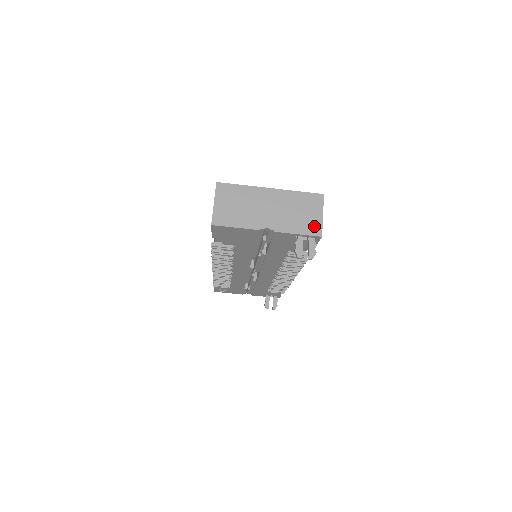
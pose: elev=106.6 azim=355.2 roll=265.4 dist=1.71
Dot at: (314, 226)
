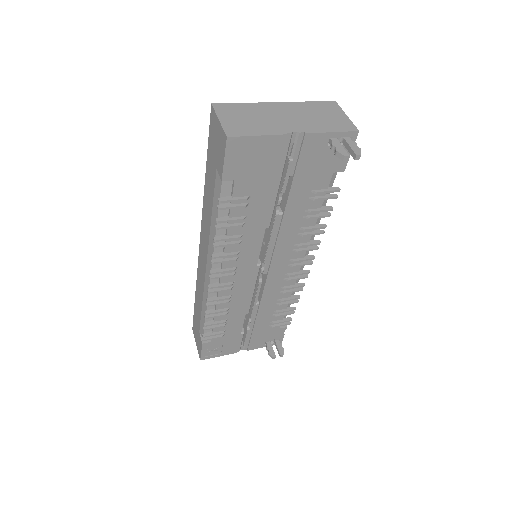
Dot at: (344, 124)
